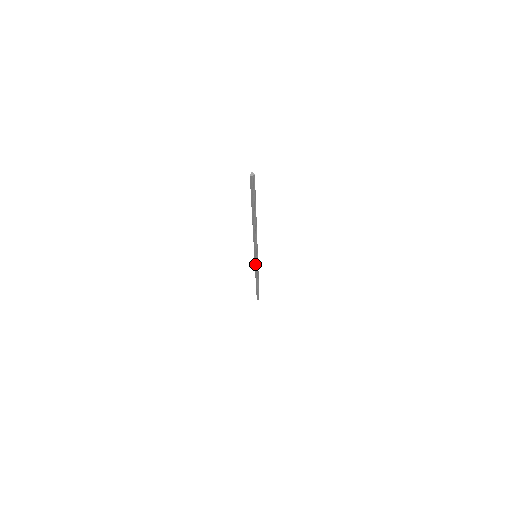
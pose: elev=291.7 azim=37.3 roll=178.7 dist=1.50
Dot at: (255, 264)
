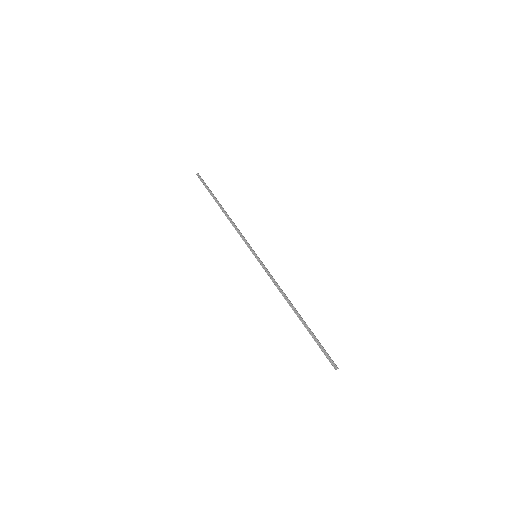
Dot at: (246, 244)
